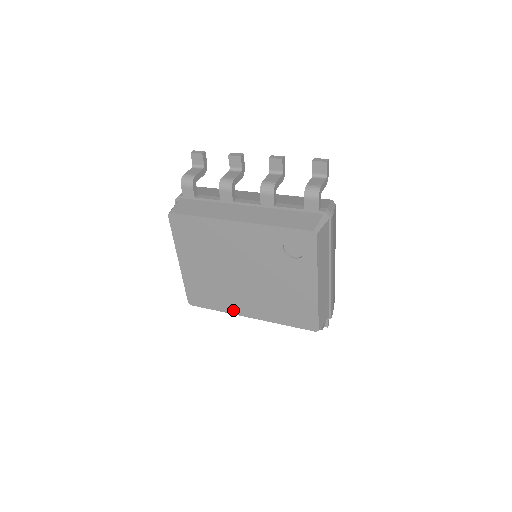
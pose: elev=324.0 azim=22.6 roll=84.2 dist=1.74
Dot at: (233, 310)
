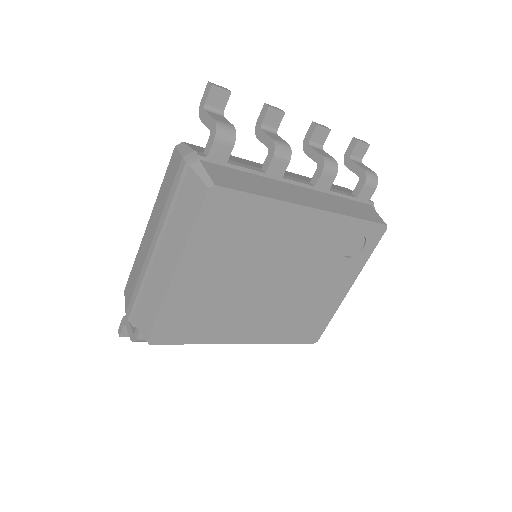
Dot at: (223, 338)
